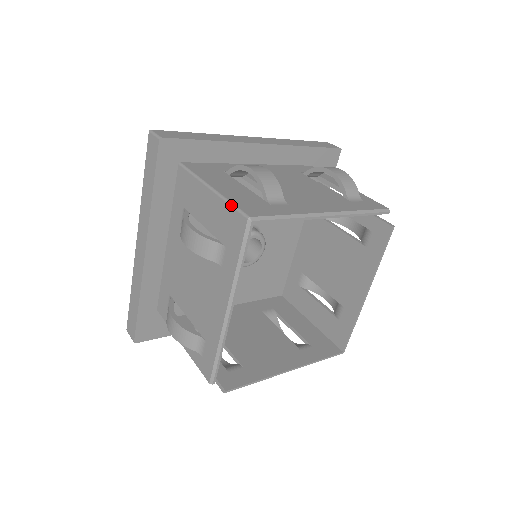
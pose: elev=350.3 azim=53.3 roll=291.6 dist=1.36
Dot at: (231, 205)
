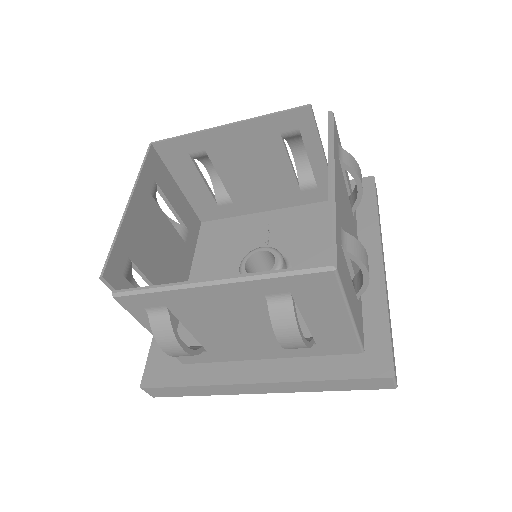
Dot at: occluded
